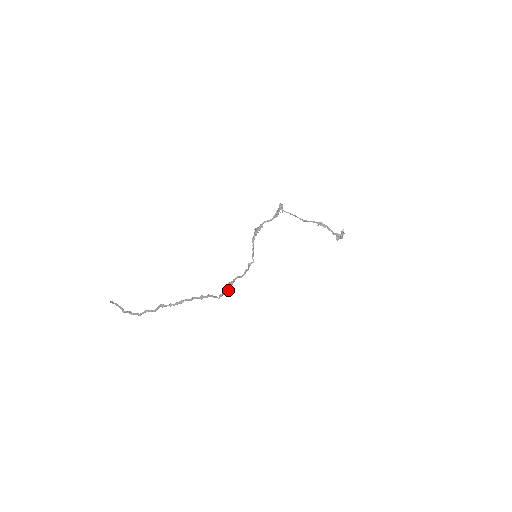
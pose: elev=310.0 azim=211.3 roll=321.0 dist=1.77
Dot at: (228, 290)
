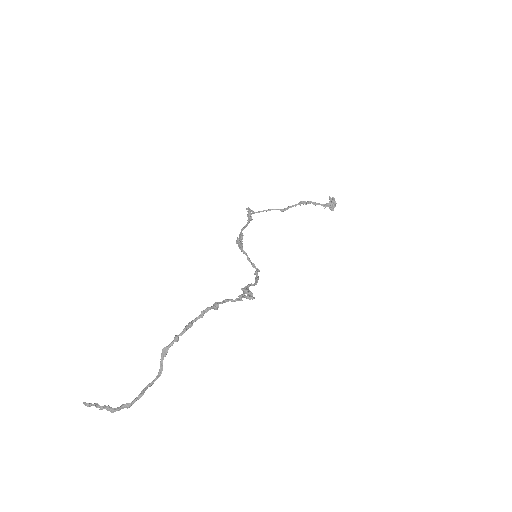
Dot at: (247, 294)
